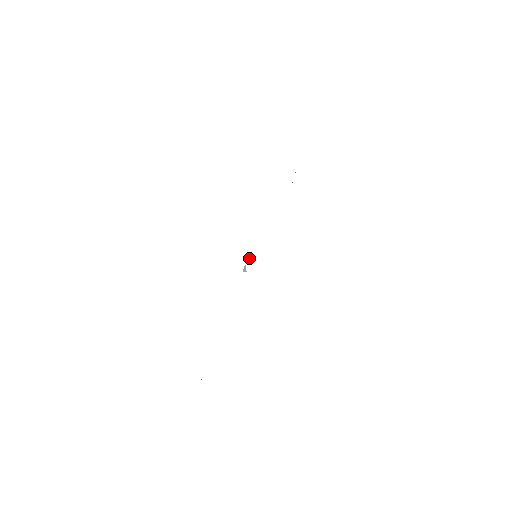
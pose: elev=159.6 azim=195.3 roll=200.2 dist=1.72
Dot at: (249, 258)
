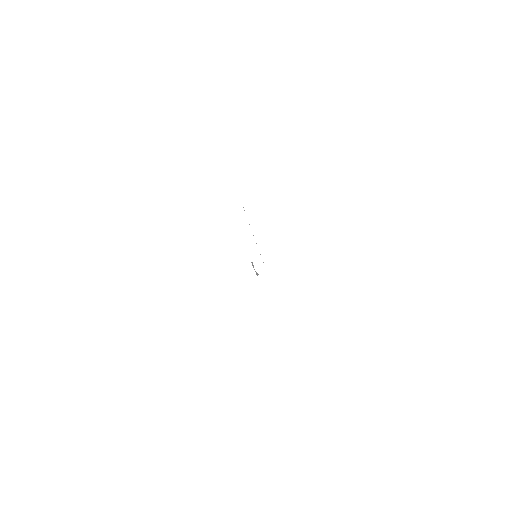
Dot at: (252, 262)
